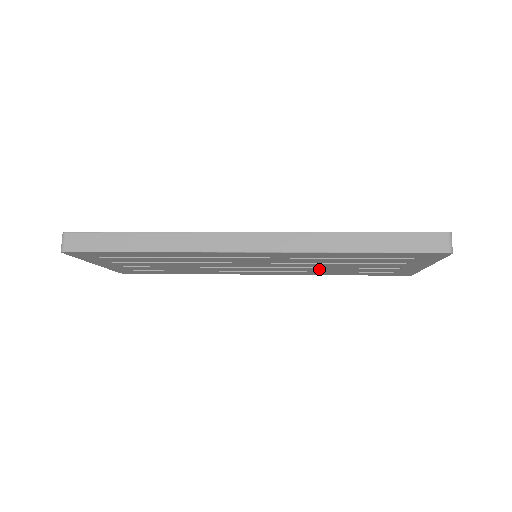
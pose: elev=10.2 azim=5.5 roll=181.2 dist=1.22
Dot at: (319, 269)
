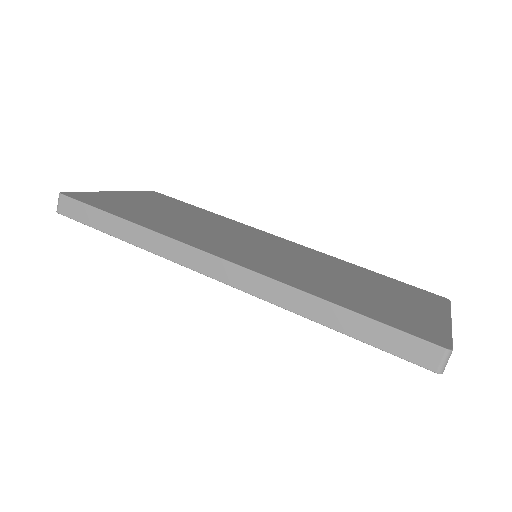
Dot at: occluded
